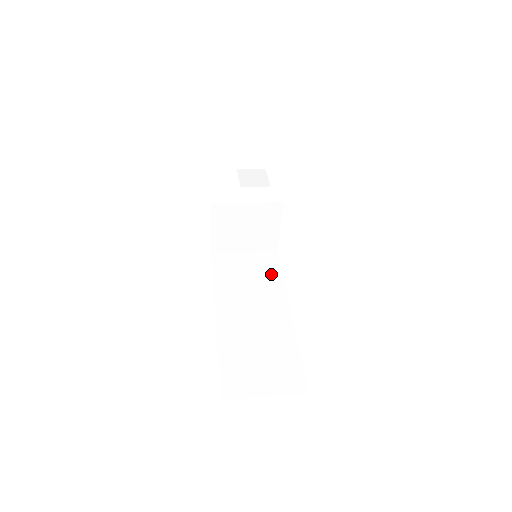
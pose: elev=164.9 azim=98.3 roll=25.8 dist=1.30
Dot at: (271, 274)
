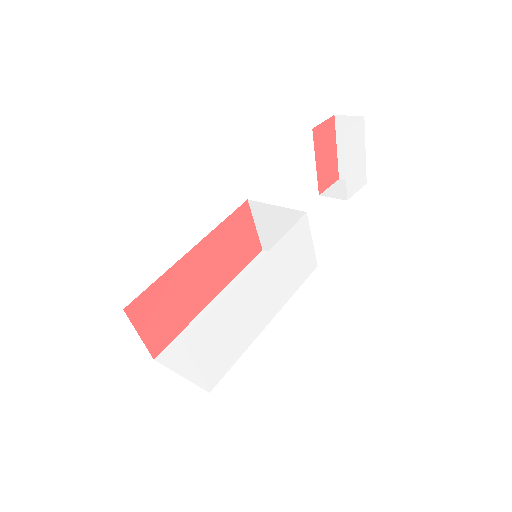
Dot at: occluded
